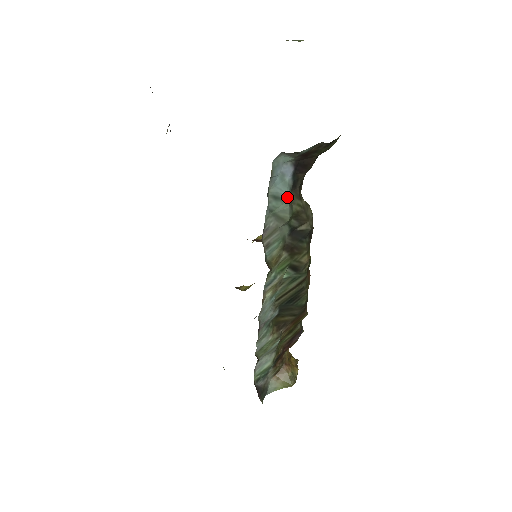
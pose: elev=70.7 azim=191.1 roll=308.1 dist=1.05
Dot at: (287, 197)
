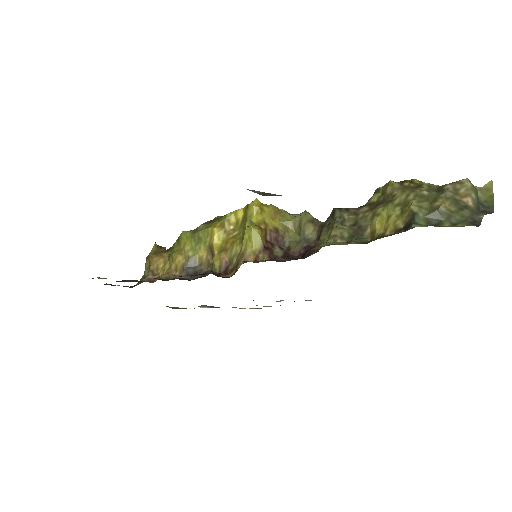
Dot at: occluded
